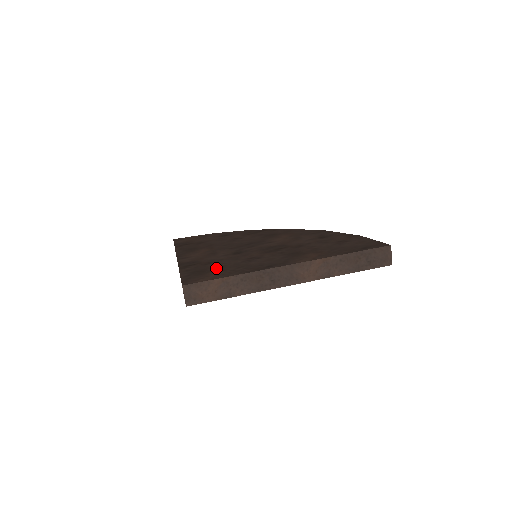
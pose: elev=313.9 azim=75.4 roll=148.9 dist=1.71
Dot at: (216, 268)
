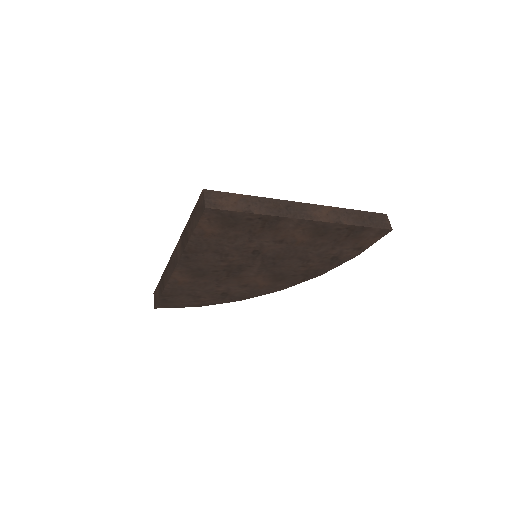
Dot at: occluded
